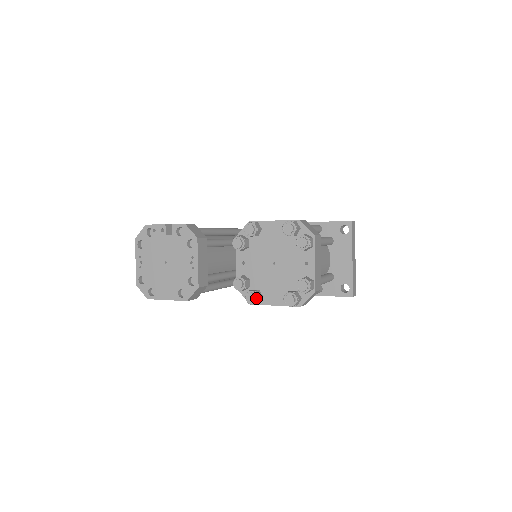
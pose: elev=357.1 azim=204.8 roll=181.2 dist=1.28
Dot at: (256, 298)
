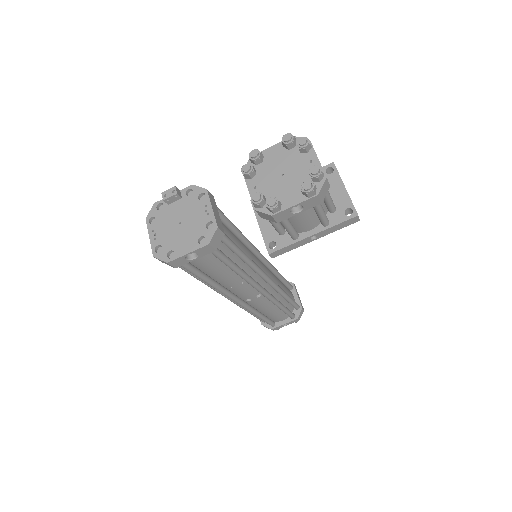
Dot at: (276, 201)
